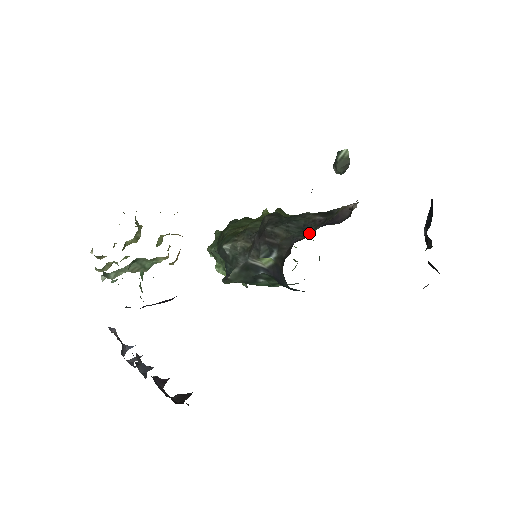
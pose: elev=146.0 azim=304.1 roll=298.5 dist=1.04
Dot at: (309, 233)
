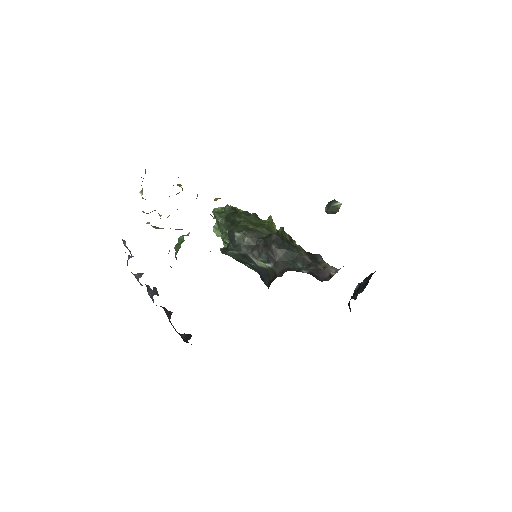
Dot at: (298, 266)
